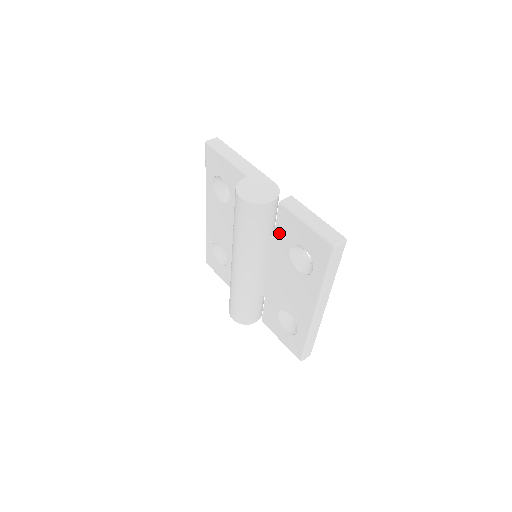
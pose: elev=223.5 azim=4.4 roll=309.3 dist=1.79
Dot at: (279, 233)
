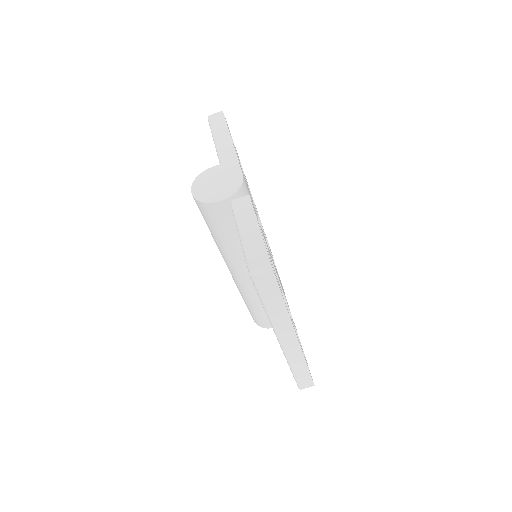
Dot at: occluded
